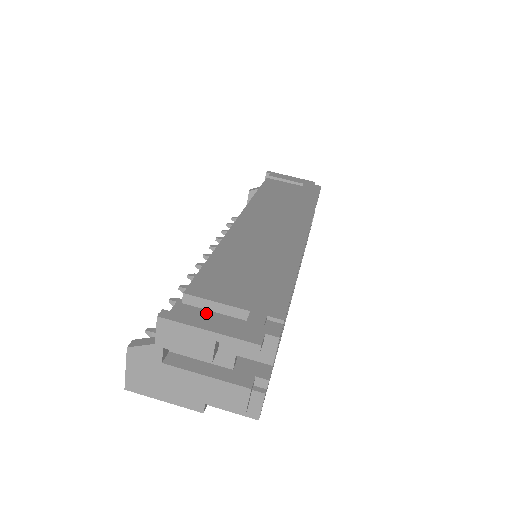
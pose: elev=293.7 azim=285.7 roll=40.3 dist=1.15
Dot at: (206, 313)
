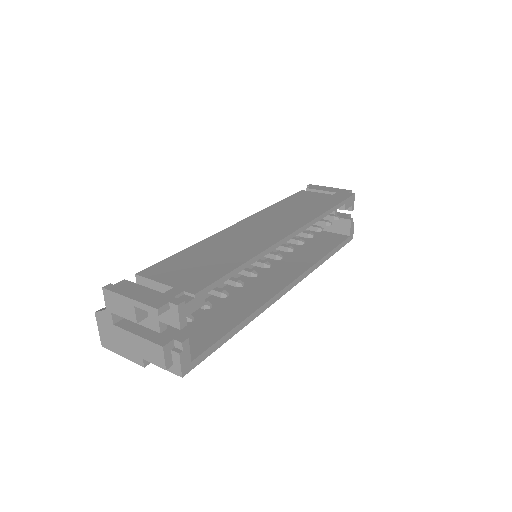
Dot at: (138, 287)
